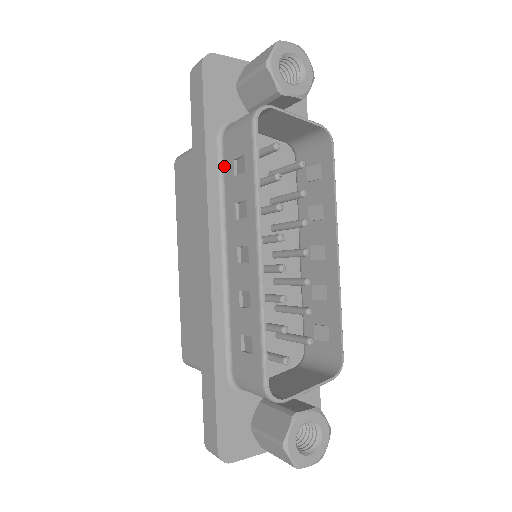
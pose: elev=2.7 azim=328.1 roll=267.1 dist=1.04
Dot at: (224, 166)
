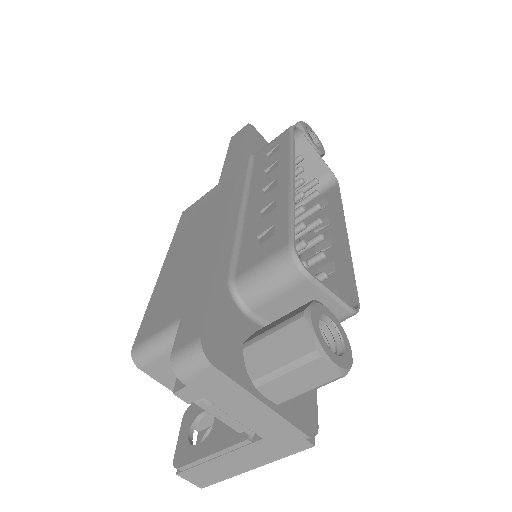
Dot at: (253, 164)
